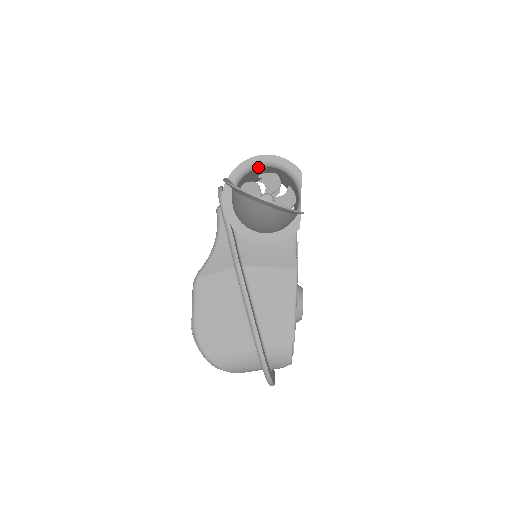
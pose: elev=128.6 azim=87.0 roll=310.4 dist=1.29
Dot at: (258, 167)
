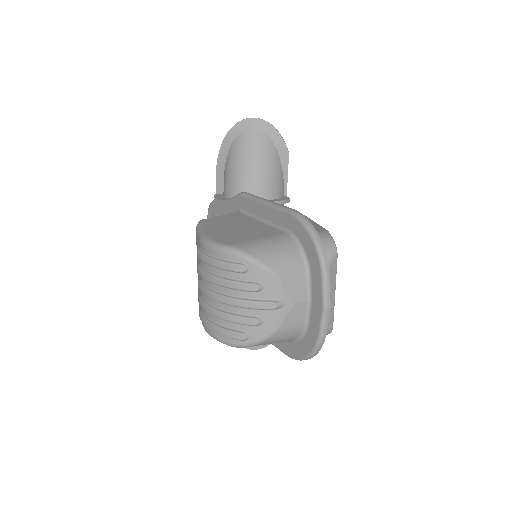
Dot at: occluded
